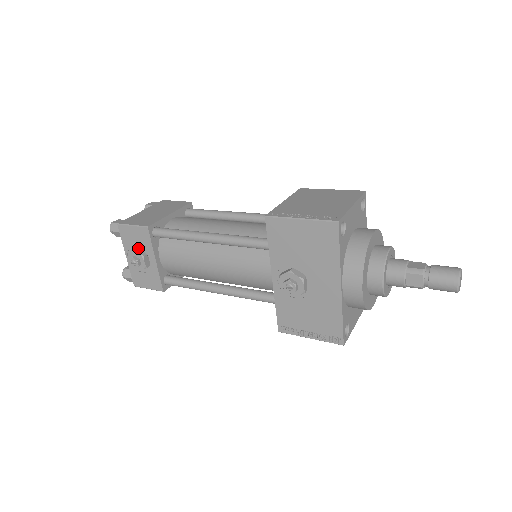
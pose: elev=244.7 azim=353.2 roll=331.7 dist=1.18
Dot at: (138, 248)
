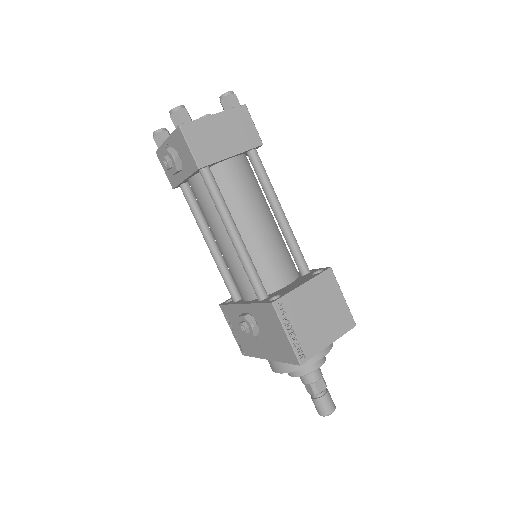
Dot at: (179, 158)
